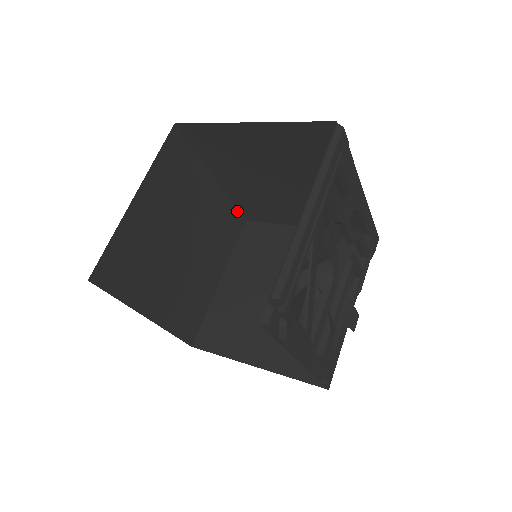
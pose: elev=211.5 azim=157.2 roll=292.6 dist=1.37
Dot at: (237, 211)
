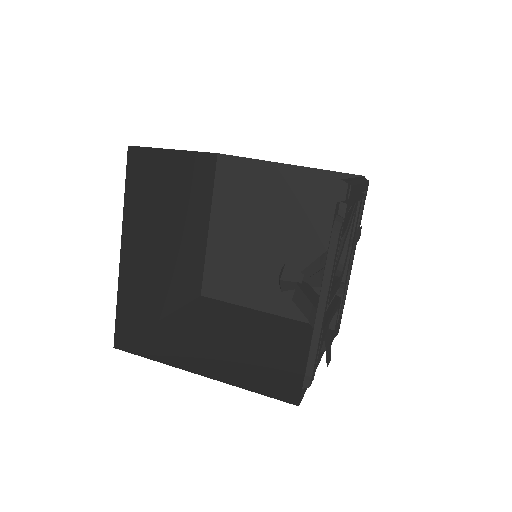
Dot at: (202, 277)
